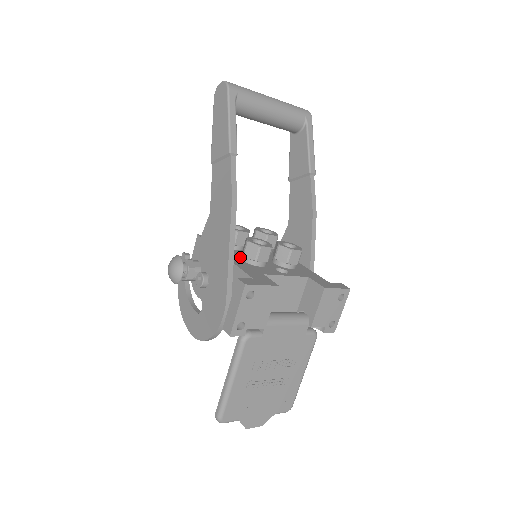
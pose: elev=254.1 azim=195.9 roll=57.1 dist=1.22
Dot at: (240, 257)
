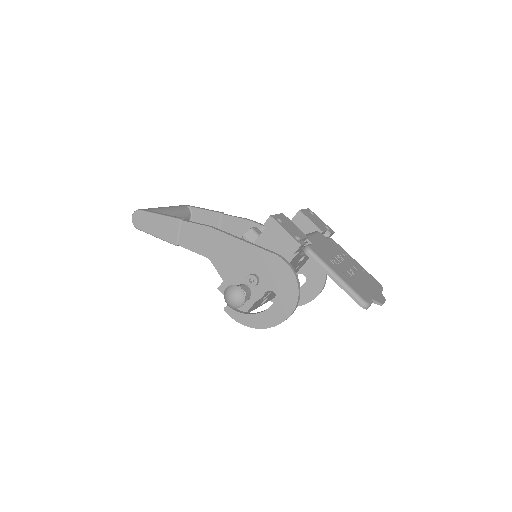
Dot at: occluded
